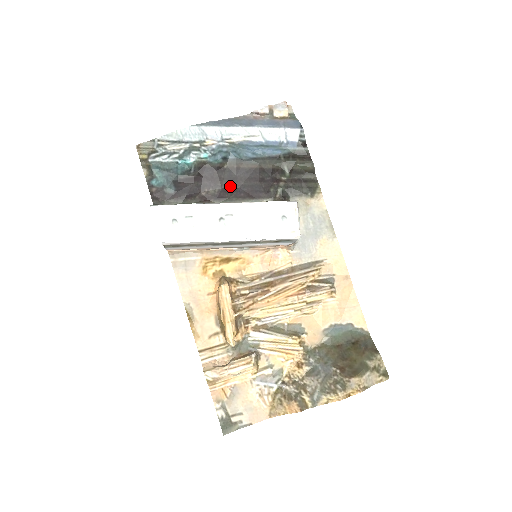
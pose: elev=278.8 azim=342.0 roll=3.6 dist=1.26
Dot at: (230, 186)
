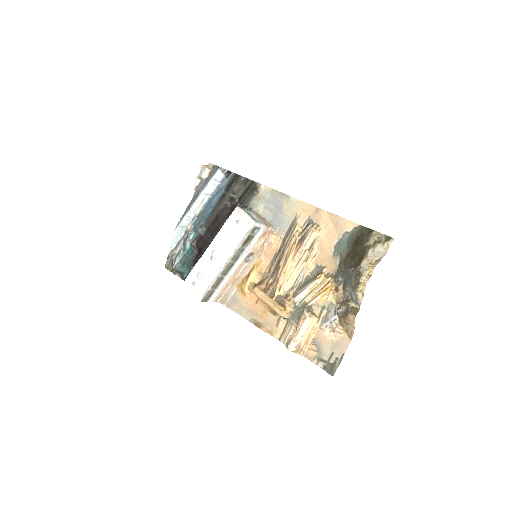
Dot at: occluded
